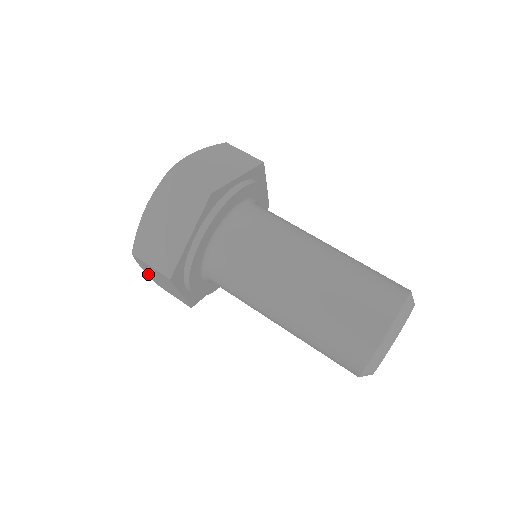
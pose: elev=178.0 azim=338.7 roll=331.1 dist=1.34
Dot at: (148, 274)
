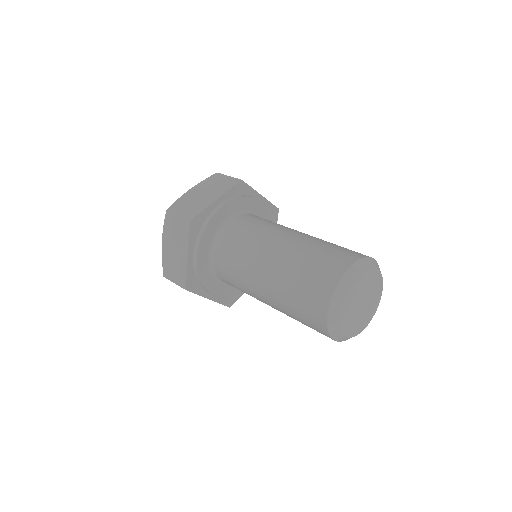
Dot at: (163, 253)
